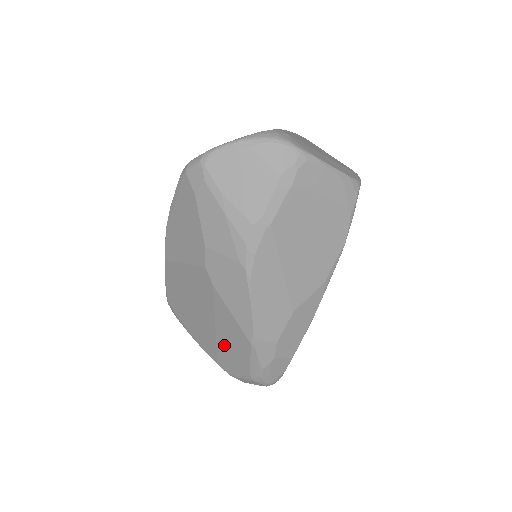
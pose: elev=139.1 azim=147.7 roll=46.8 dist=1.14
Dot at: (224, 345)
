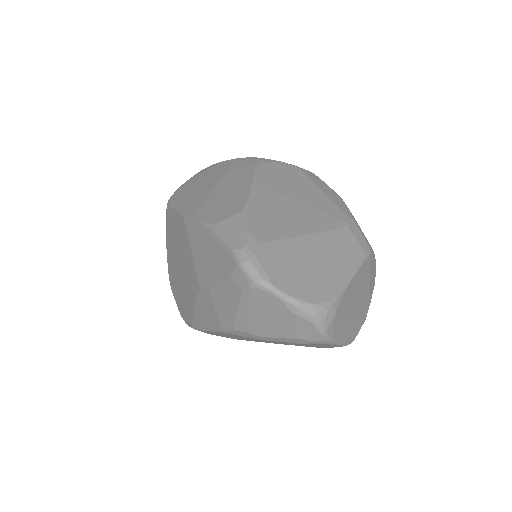
Dot at: (179, 290)
